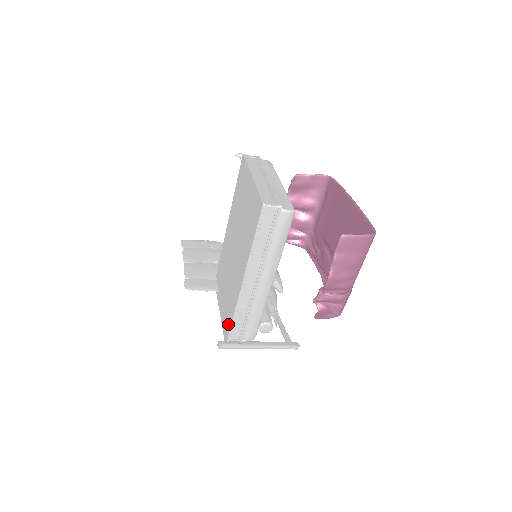
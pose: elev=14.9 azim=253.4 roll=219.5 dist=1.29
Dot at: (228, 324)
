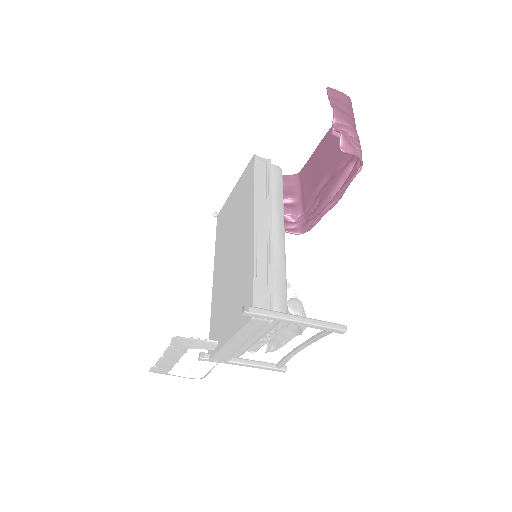
Dot at: (248, 294)
